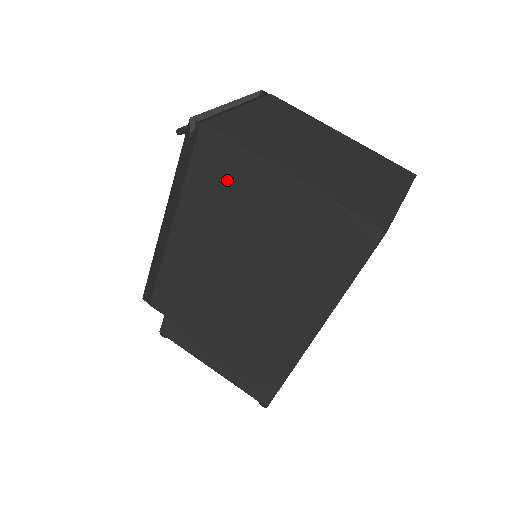
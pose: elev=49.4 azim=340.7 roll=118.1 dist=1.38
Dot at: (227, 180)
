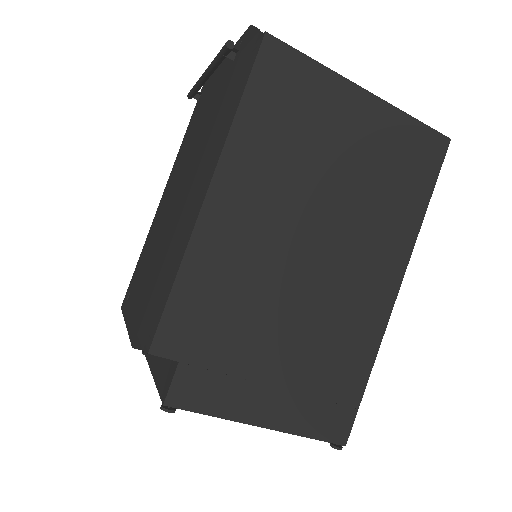
Dot at: (297, 102)
